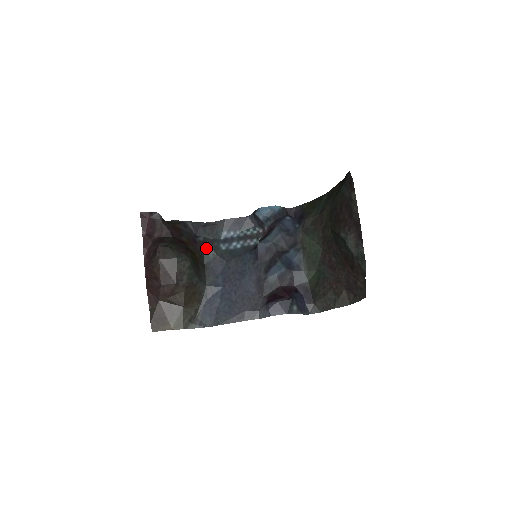
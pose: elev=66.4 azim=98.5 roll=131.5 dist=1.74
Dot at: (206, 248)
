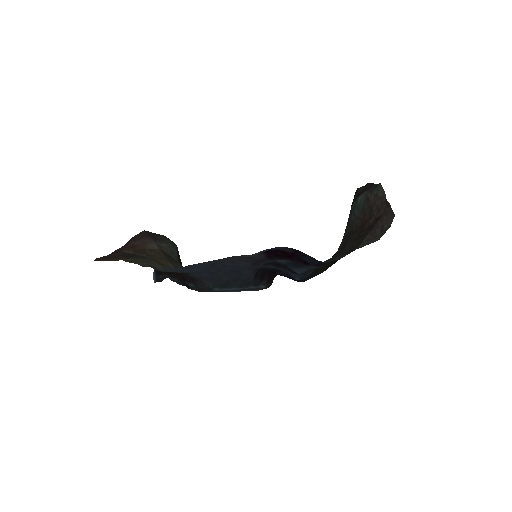
Dot at: occluded
